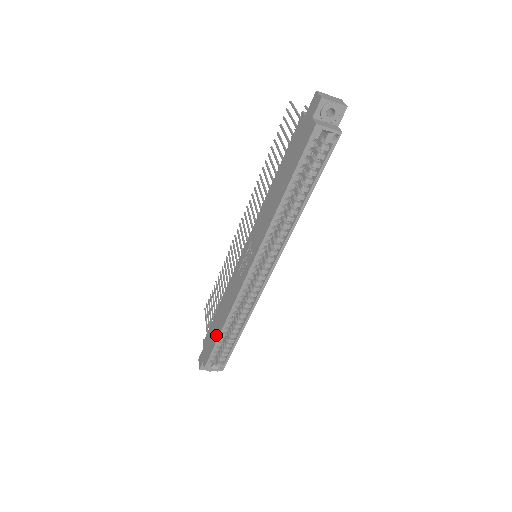
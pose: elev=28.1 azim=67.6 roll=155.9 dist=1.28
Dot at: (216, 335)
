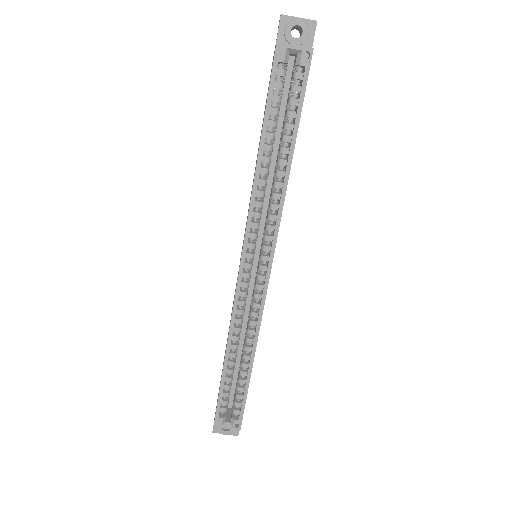
Dot at: occluded
